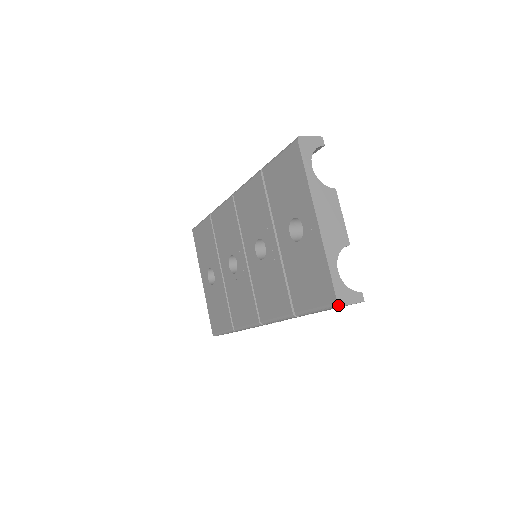
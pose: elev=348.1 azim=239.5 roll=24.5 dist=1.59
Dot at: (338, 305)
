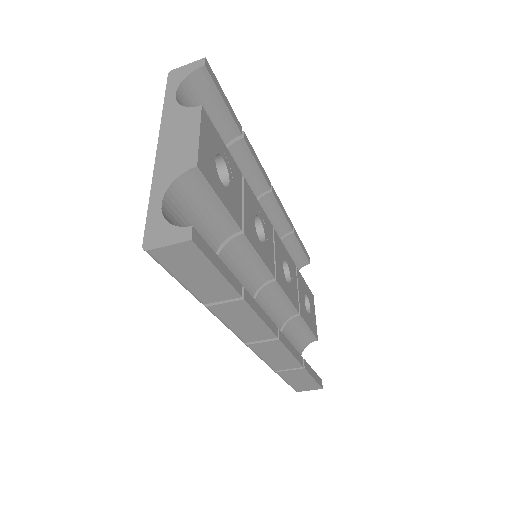
Dot at: (144, 250)
